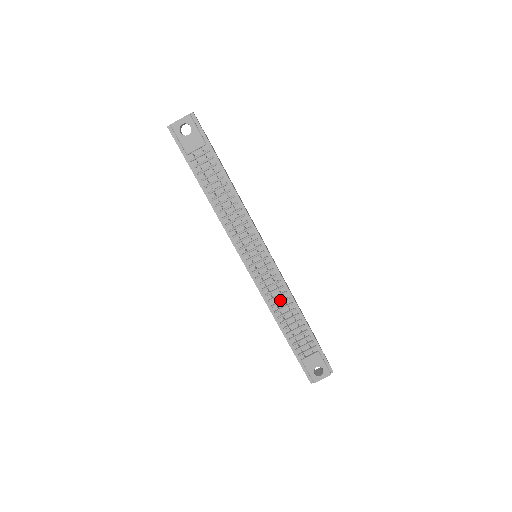
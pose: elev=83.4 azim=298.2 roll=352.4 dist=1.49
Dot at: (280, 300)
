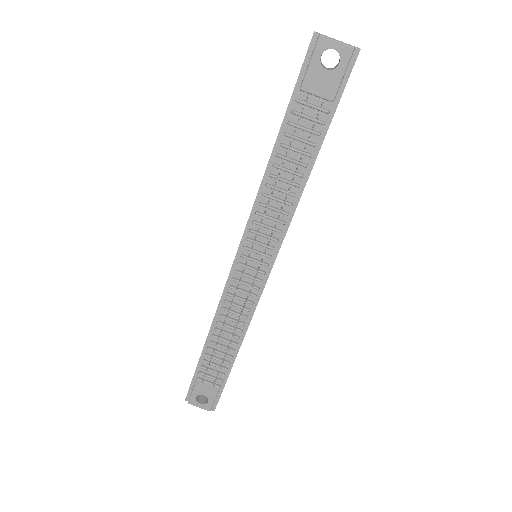
Dot at: (234, 317)
